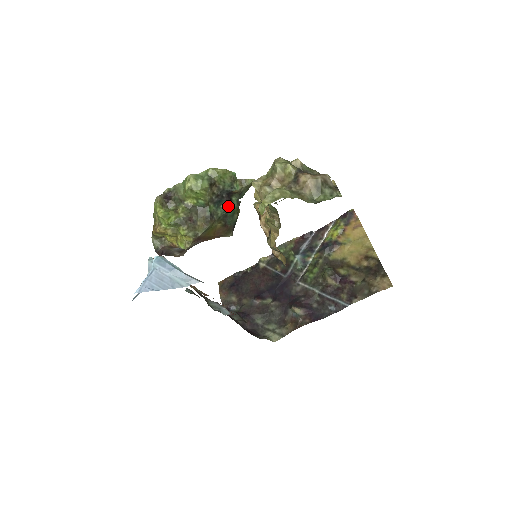
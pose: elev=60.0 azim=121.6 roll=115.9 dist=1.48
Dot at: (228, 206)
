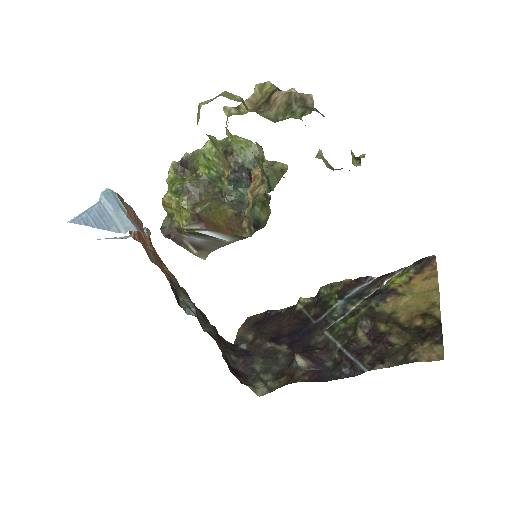
Dot at: occluded
